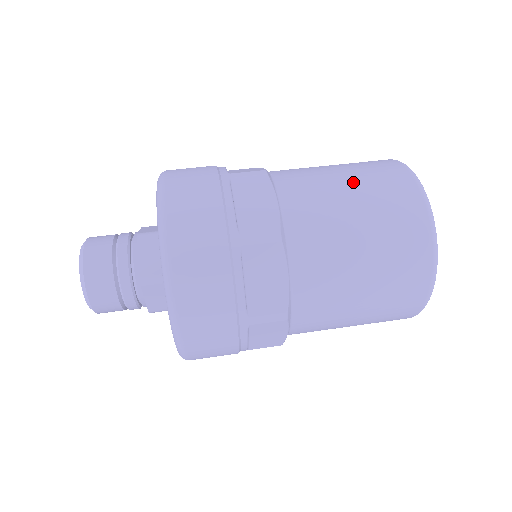
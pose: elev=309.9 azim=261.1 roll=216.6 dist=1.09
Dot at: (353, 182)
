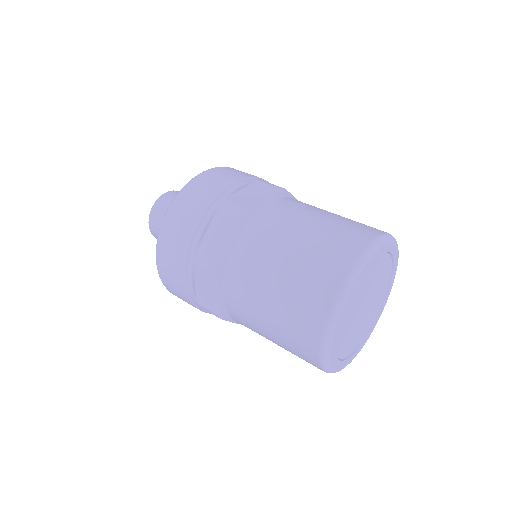
Dot at: (330, 218)
